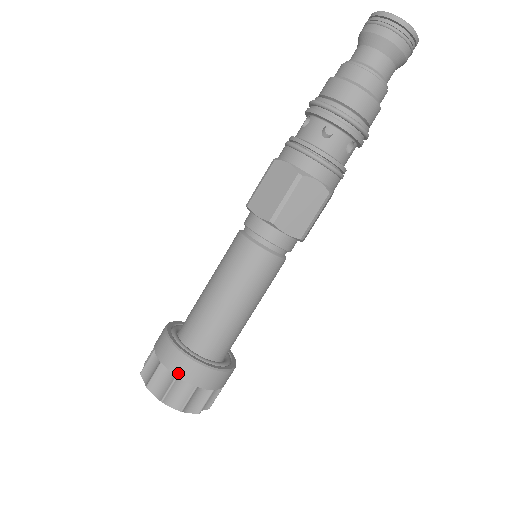
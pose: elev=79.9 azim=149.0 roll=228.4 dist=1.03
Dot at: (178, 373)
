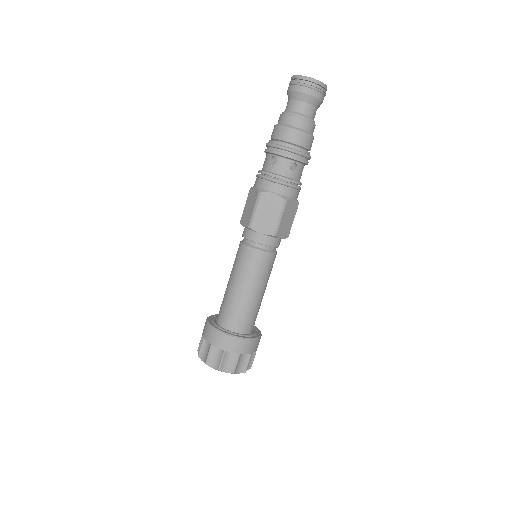
Dot at: (240, 351)
